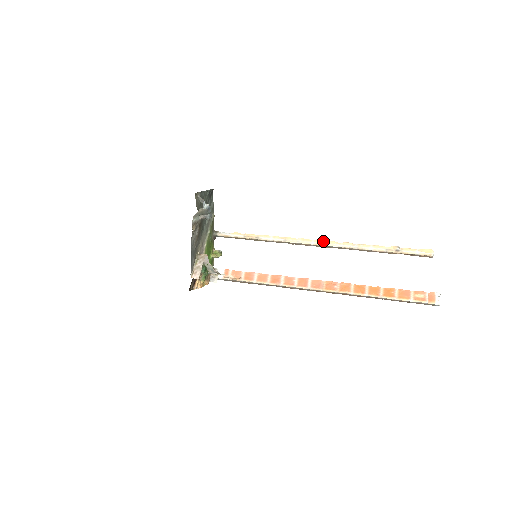
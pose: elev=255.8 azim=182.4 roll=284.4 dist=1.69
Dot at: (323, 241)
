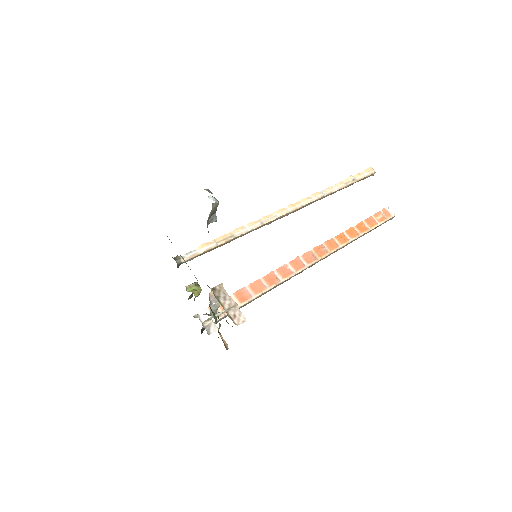
Dot at: (296, 203)
